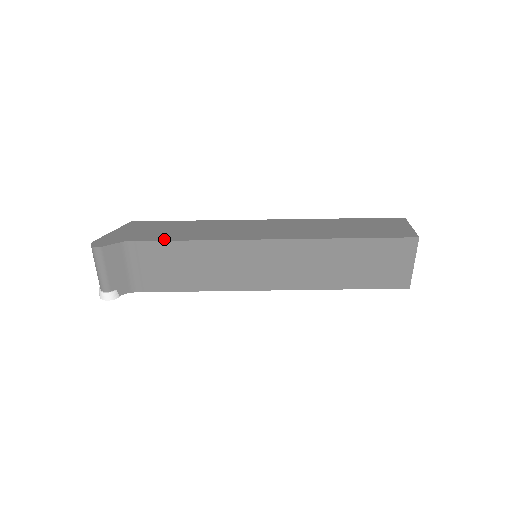
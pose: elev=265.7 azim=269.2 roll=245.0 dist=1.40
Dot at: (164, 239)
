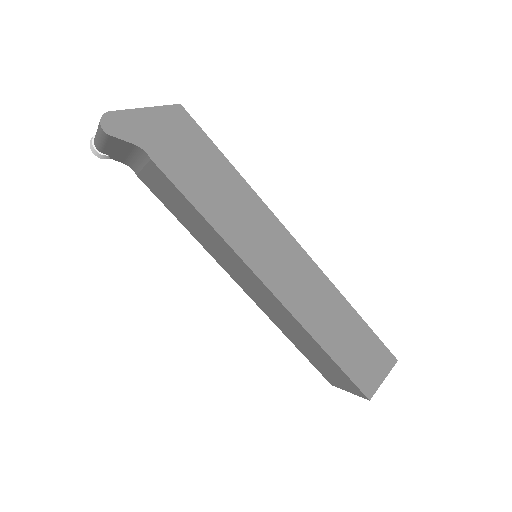
Dot at: (179, 184)
